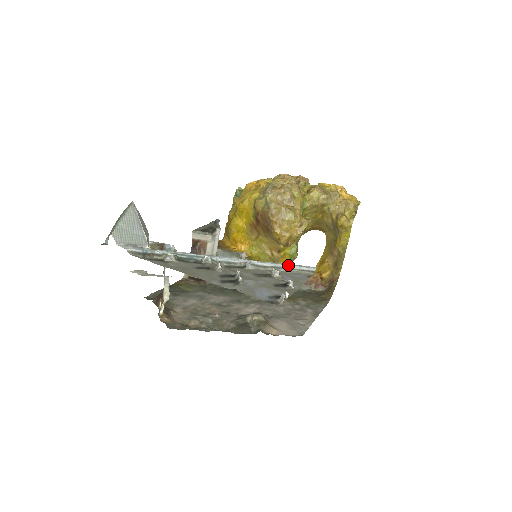
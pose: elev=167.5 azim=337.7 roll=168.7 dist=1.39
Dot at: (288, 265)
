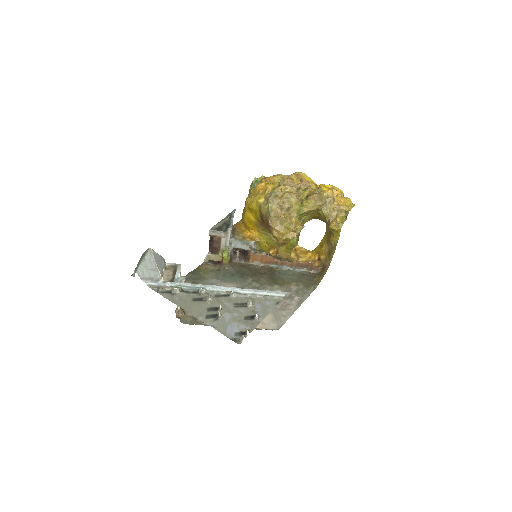
Dot at: (263, 292)
